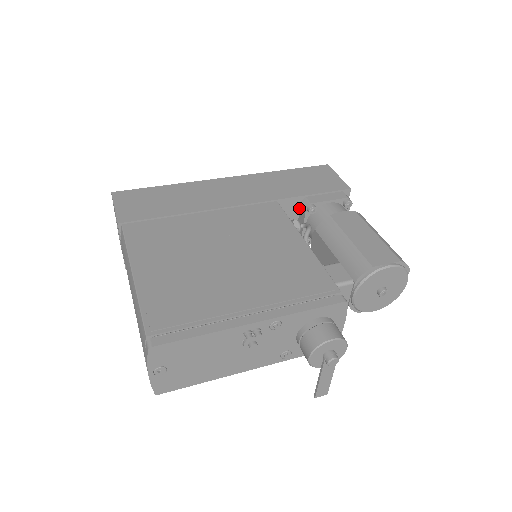
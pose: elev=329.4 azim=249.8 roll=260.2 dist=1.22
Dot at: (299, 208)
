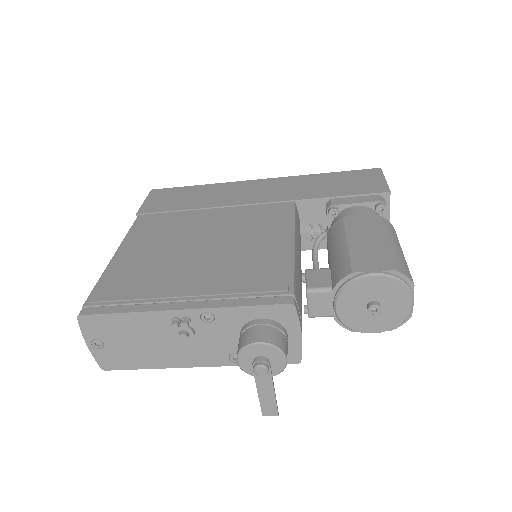
Dot at: (325, 212)
